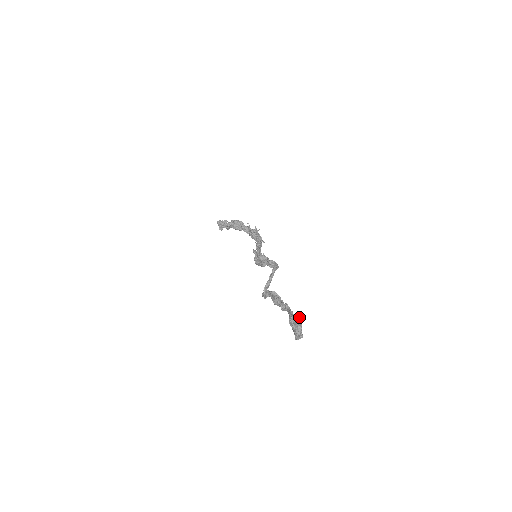
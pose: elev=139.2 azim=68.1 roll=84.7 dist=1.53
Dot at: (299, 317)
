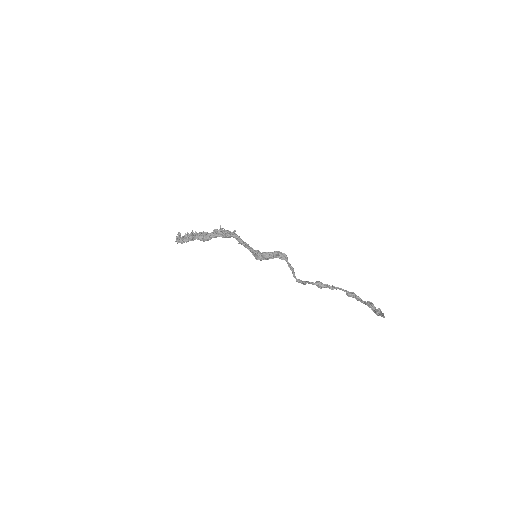
Dot at: occluded
